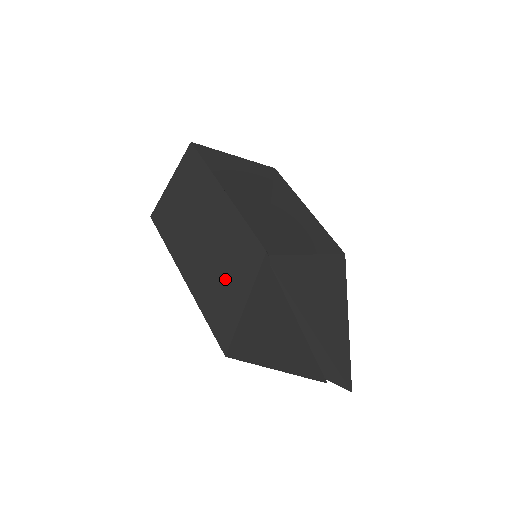
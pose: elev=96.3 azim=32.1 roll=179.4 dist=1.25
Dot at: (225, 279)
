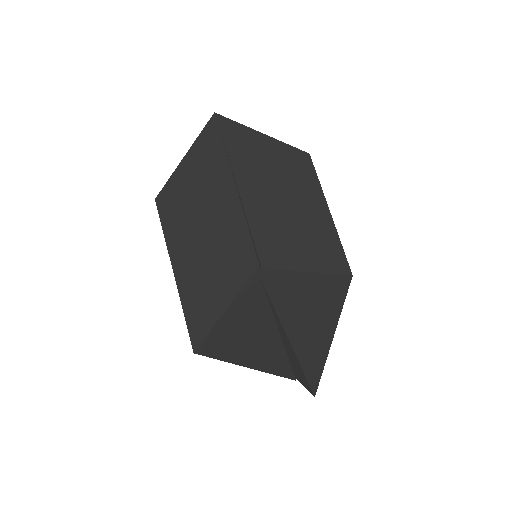
Dot at: (211, 282)
